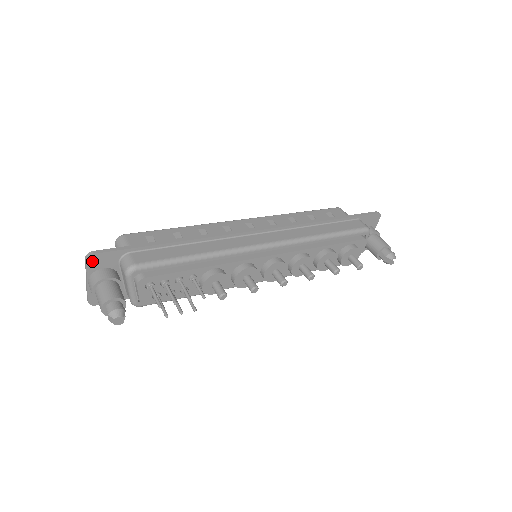
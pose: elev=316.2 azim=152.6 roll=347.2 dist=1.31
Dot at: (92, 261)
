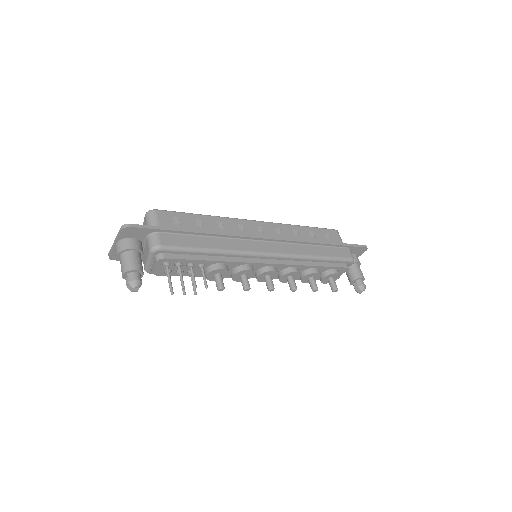
Dot at: (126, 231)
